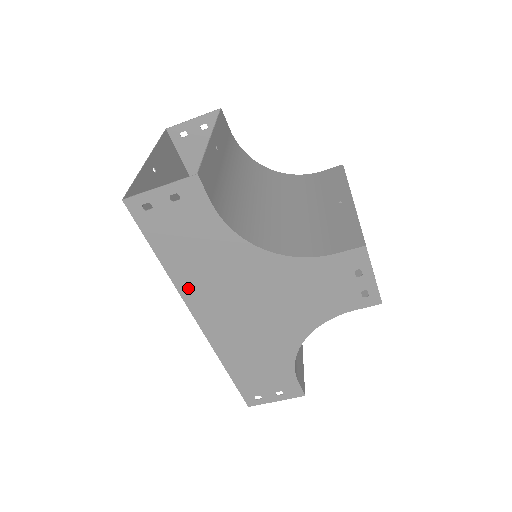
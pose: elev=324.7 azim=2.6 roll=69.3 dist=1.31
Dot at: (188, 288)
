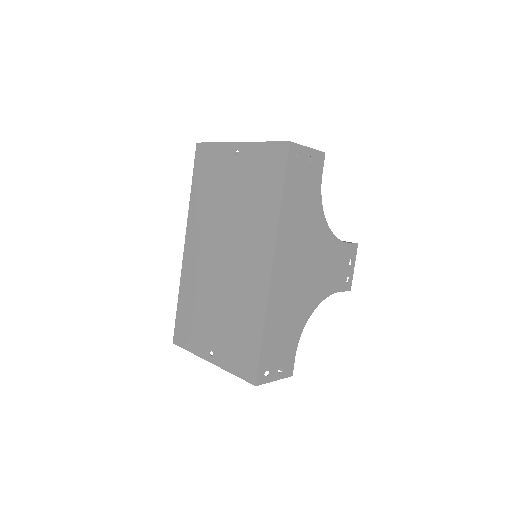
Dot at: (283, 232)
